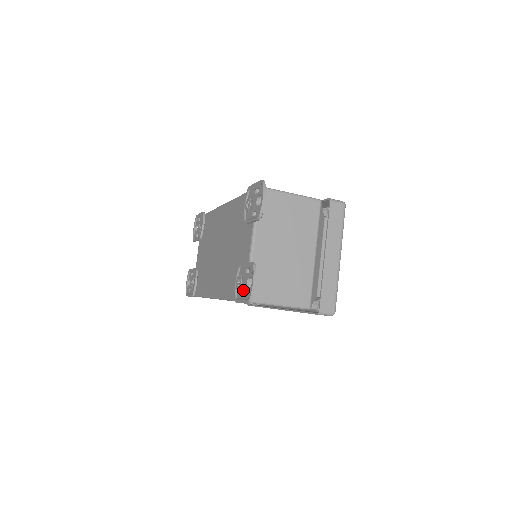
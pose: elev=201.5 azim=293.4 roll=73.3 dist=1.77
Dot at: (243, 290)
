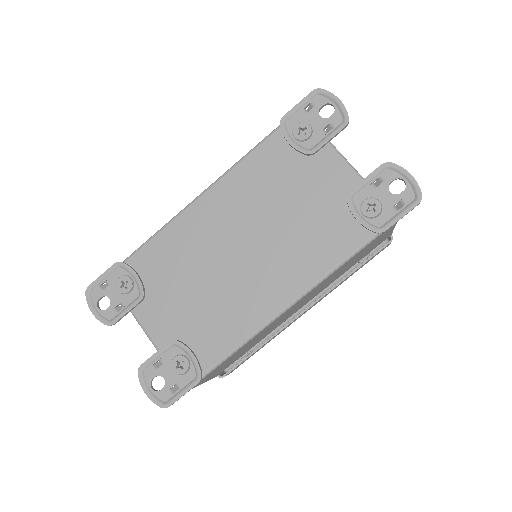
Dot at: (390, 205)
